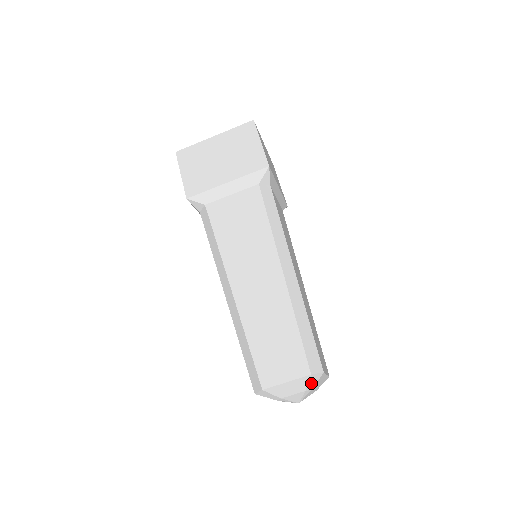
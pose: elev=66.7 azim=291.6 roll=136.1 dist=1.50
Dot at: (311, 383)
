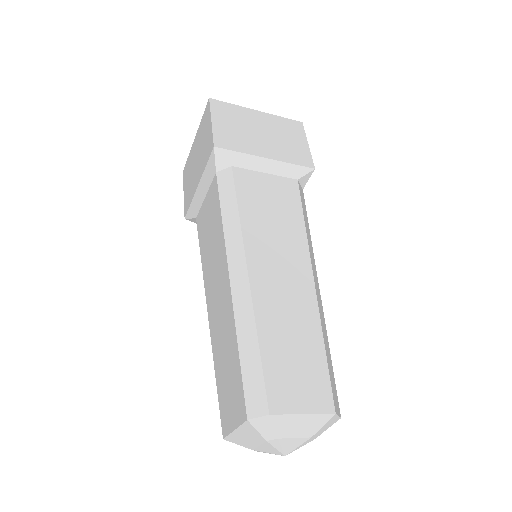
Dot at: (264, 430)
